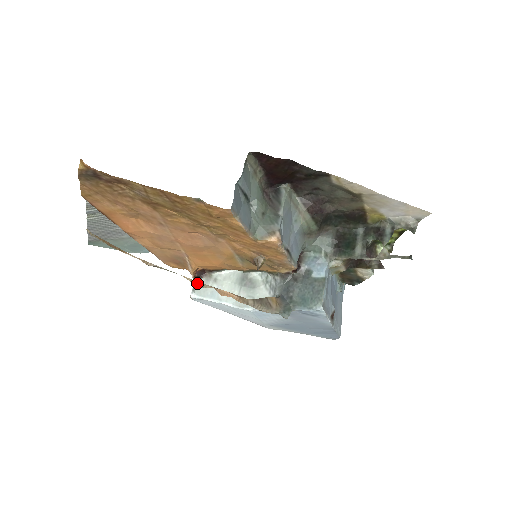
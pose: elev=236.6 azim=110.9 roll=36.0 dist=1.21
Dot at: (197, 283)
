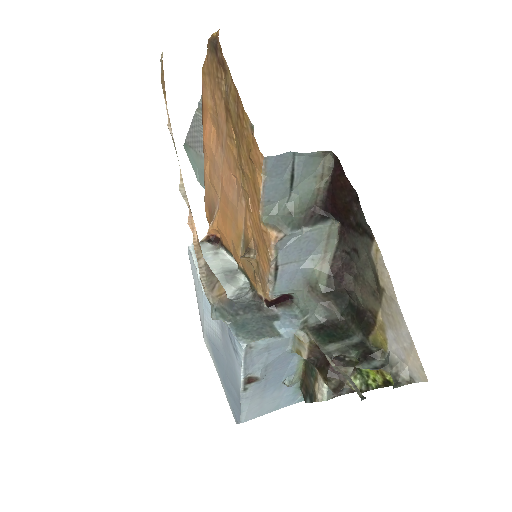
Dot at: (183, 188)
